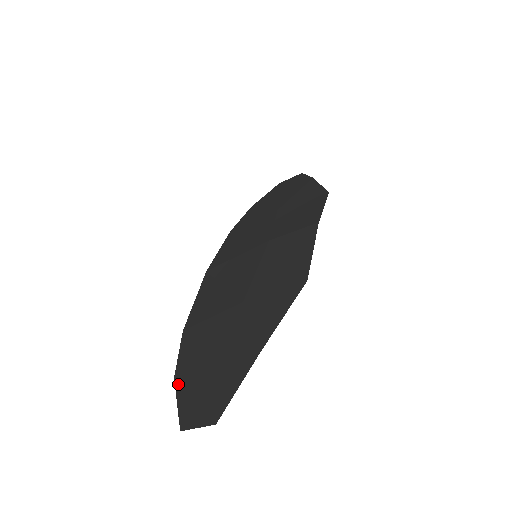
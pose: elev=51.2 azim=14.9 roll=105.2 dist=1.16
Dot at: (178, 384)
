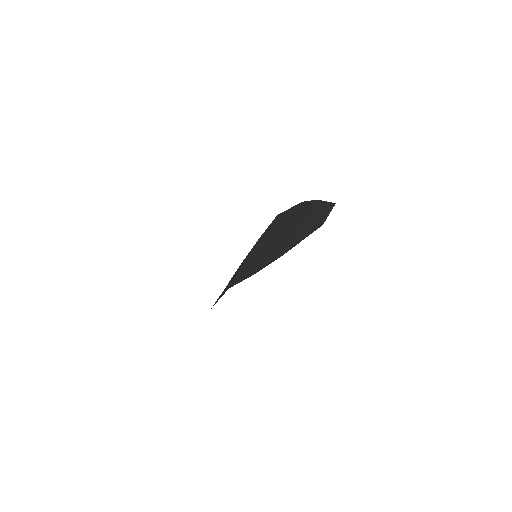
Dot at: (291, 247)
